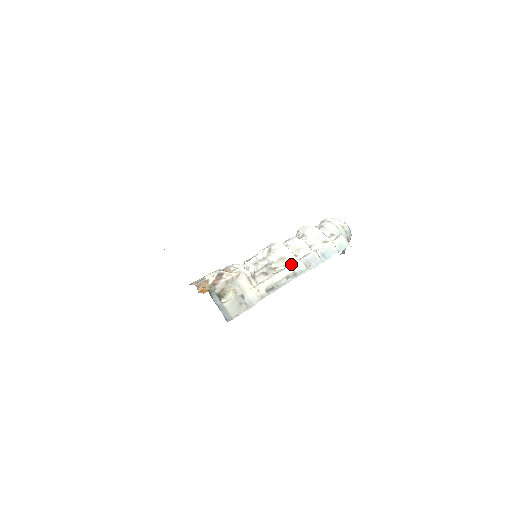
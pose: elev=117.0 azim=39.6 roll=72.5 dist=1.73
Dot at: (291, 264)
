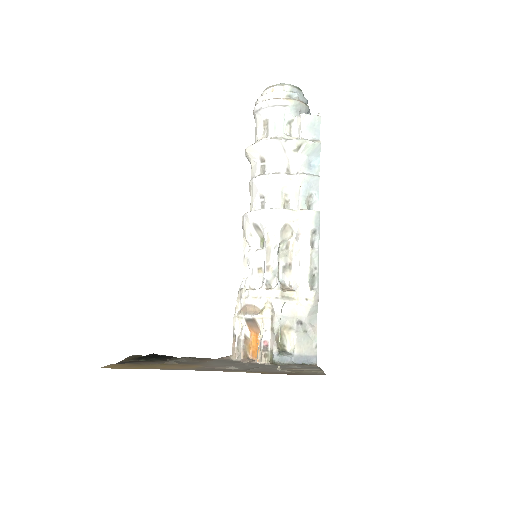
Dot at: (298, 225)
